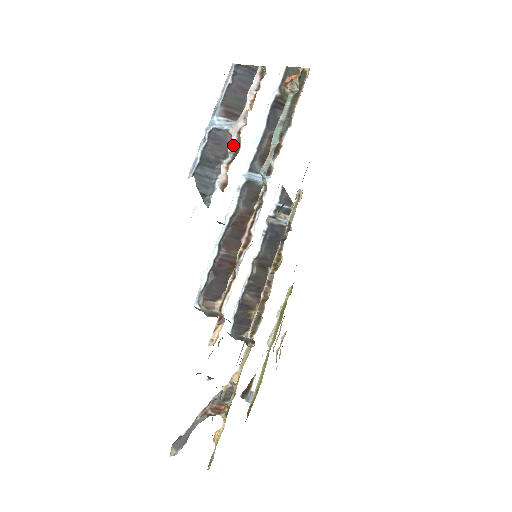
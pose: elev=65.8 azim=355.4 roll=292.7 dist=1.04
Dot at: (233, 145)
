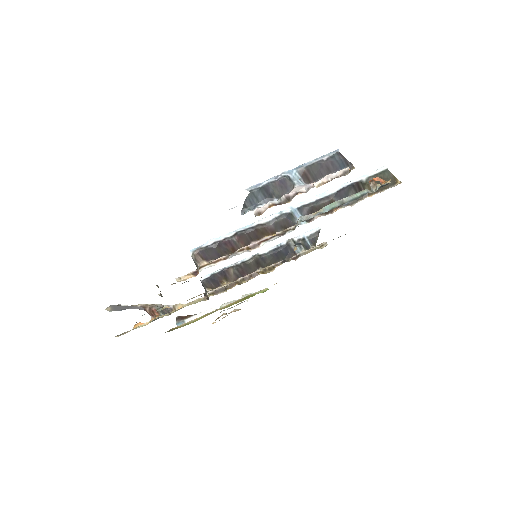
Dot at: (287, 197)
